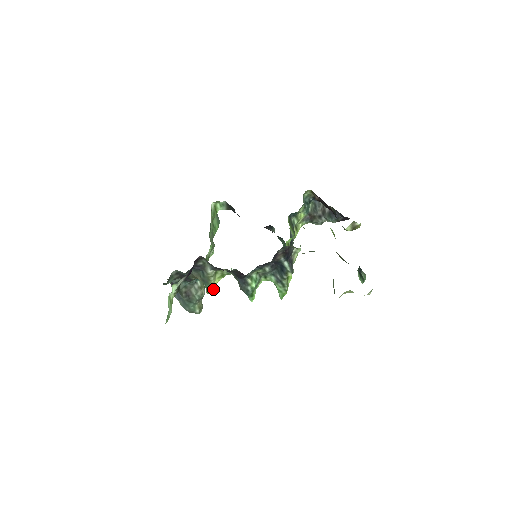
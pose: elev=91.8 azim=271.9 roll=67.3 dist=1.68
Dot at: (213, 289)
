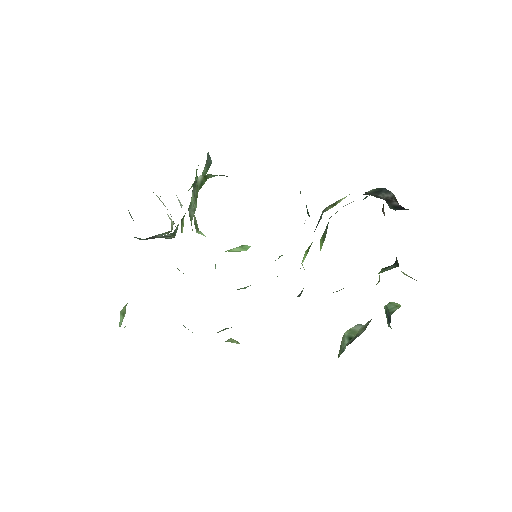
Dot at: occluded
